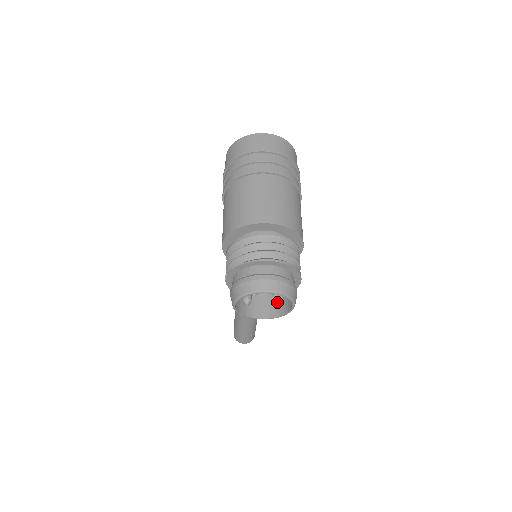
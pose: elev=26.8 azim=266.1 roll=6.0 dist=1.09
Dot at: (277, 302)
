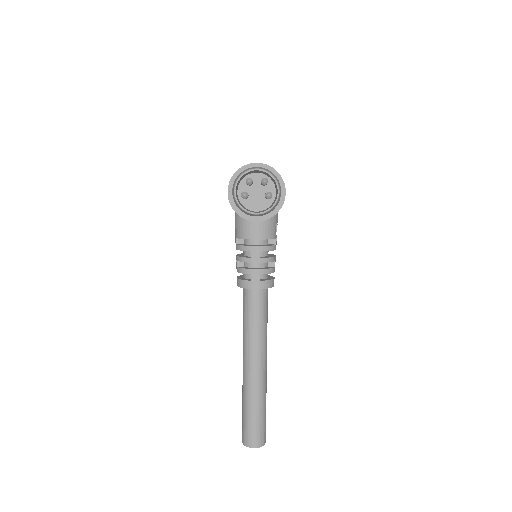
Dot at: (267, 194)
